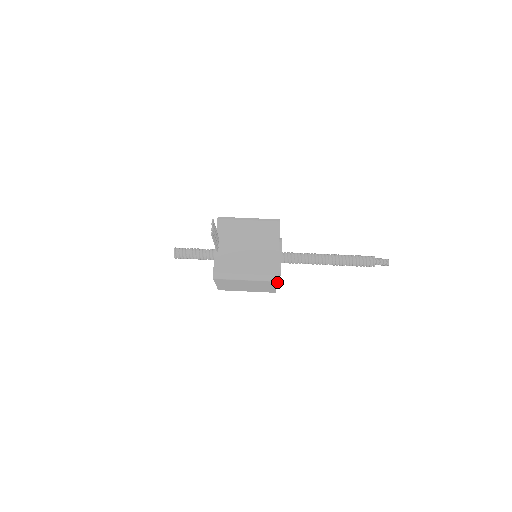
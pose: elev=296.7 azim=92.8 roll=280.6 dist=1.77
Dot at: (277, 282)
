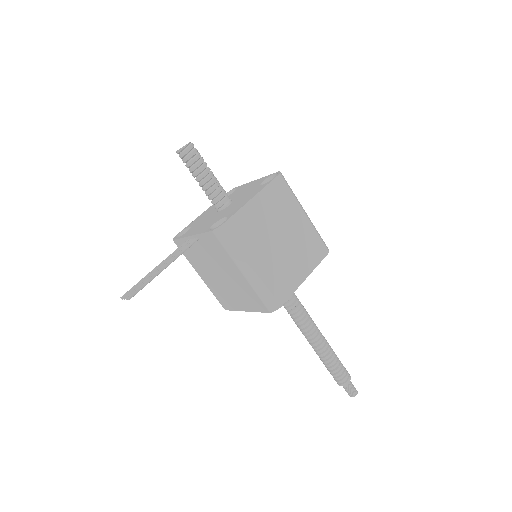
Dot at: occluded
